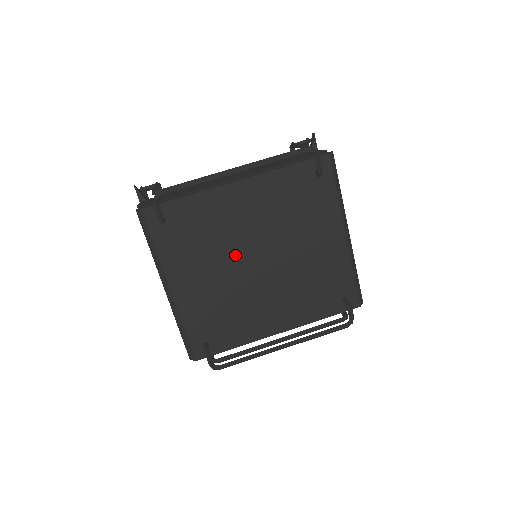
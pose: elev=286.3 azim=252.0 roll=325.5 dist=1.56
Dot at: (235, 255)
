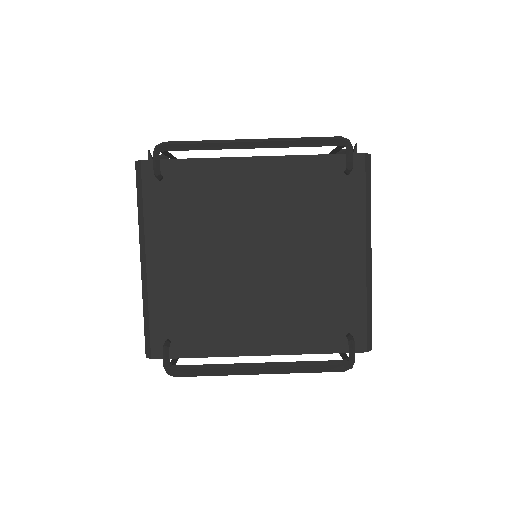
Dot at: (230, 242)
